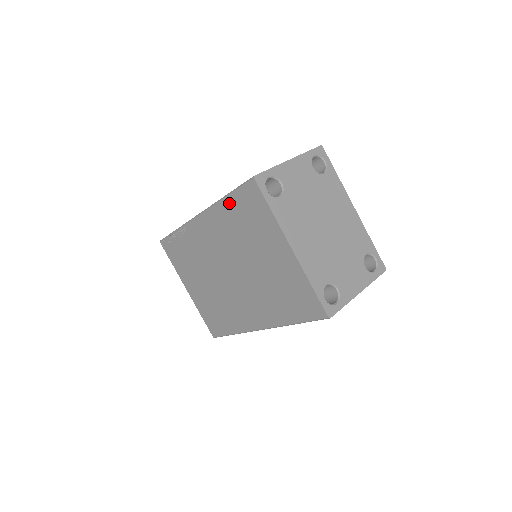
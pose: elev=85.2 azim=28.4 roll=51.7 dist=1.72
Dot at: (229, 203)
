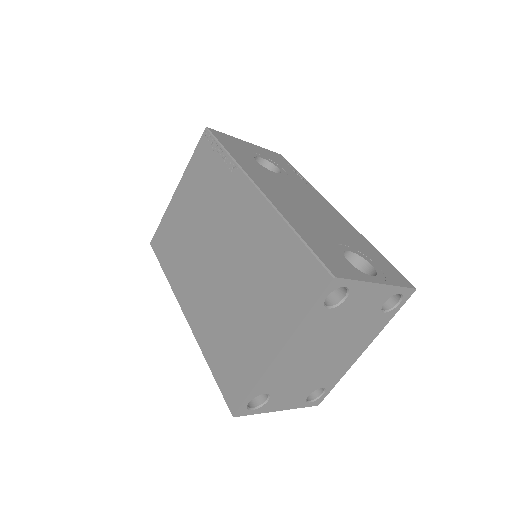
Dot at: (289, 240)
